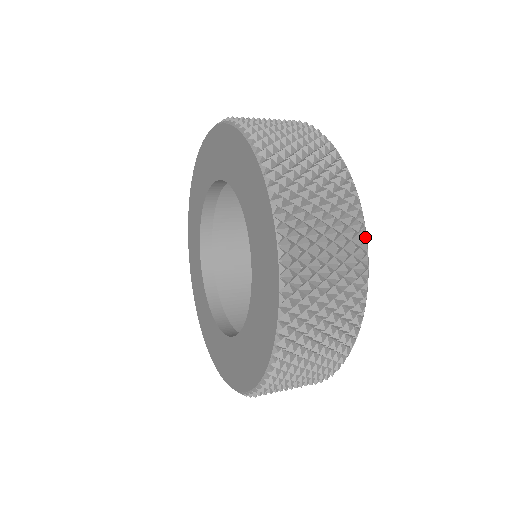
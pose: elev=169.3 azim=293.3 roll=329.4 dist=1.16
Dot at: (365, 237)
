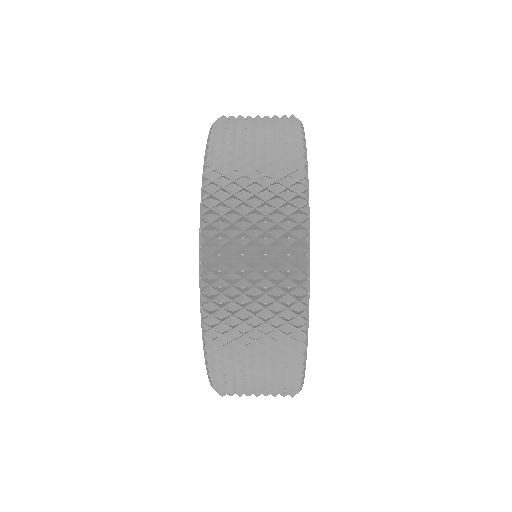
Dot at: (305, 162)
